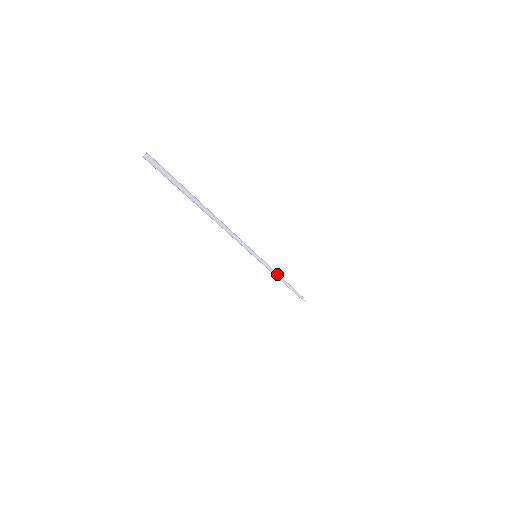
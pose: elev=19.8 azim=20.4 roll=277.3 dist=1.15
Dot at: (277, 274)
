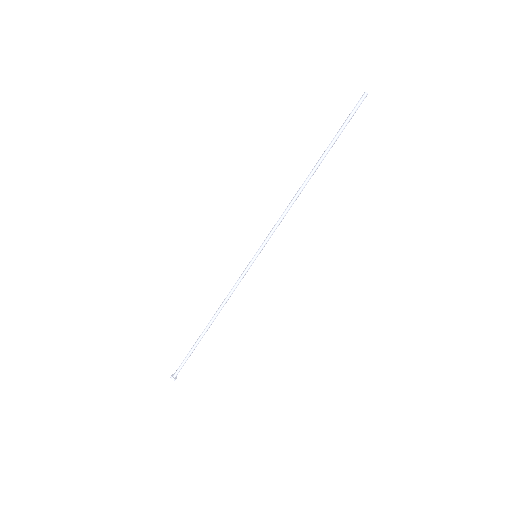
Dot at: (226, 302)
